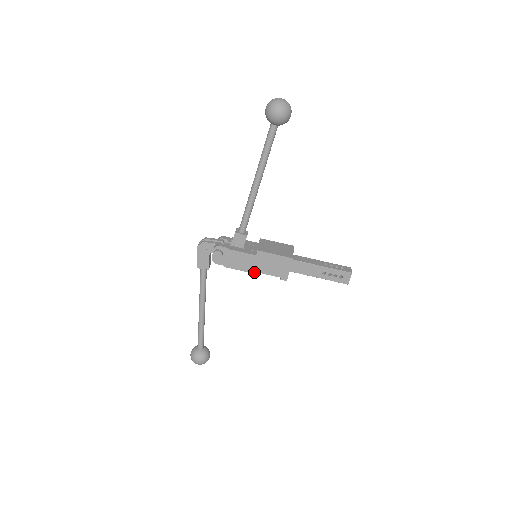
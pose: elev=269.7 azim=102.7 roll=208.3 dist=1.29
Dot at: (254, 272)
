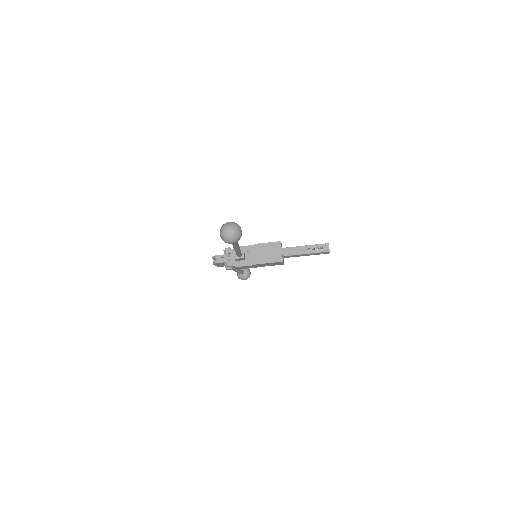
Dot at: occluded
